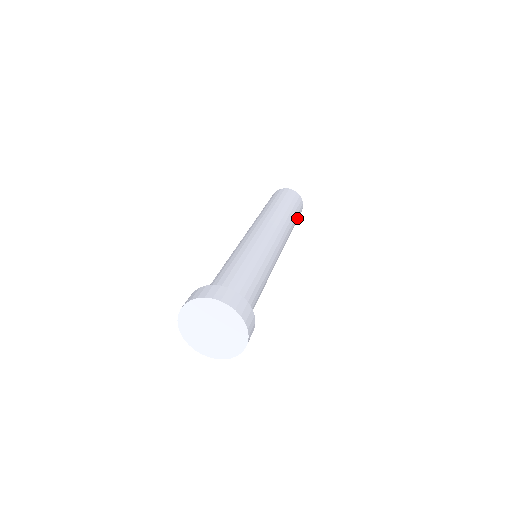
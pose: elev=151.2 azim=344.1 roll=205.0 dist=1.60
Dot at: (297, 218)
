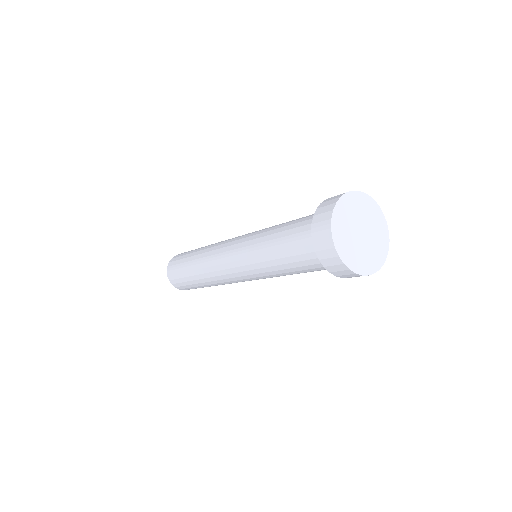
Dot at: occluded
